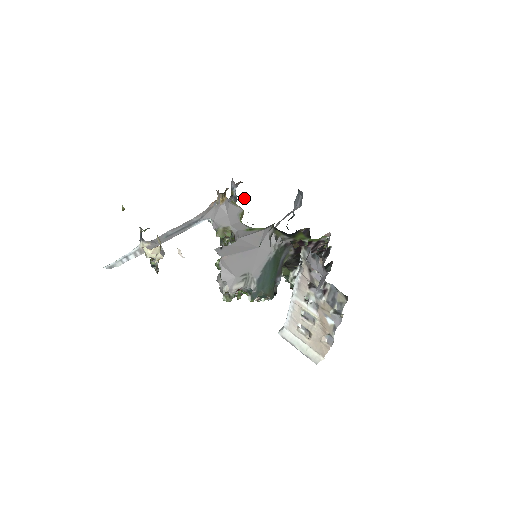
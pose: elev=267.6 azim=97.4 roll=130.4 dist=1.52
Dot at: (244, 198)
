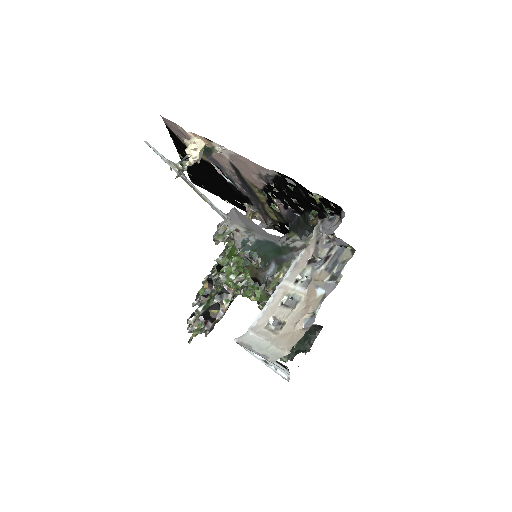
Dot at: (268, 223)
